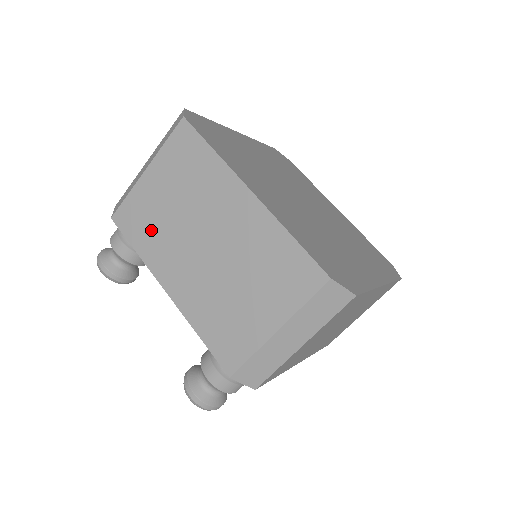
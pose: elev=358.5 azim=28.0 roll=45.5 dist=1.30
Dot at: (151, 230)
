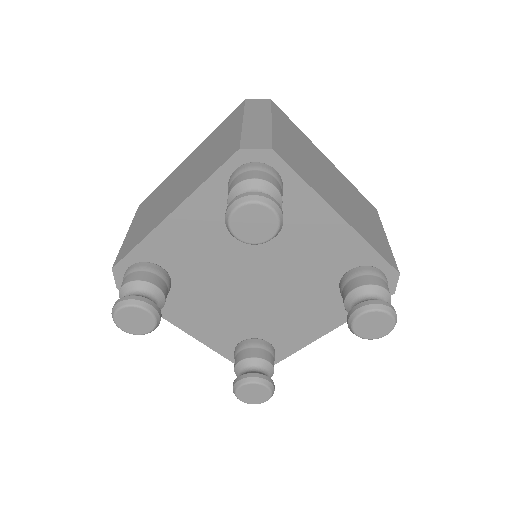
Dot at: (143, 229)
